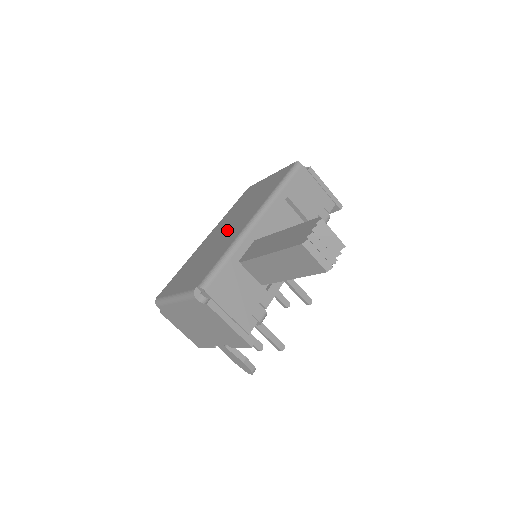
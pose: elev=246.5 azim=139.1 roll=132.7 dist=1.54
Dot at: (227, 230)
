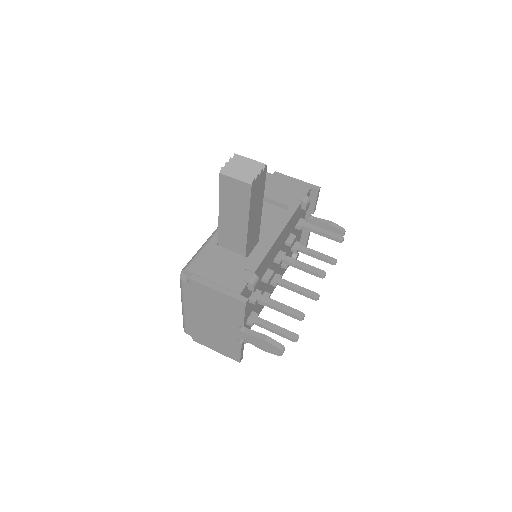
Dot at: occluded
